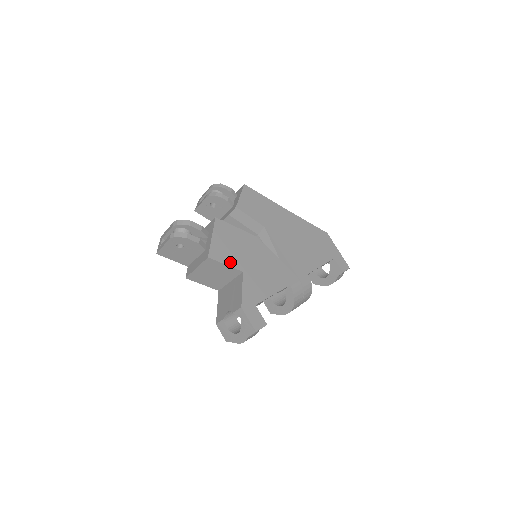
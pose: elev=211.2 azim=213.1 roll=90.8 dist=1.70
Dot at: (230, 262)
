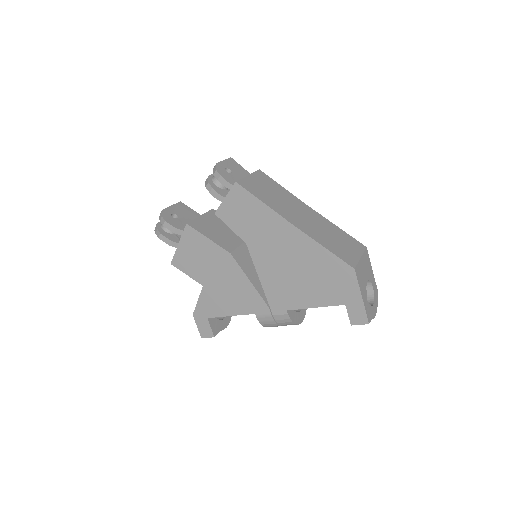
Dot at: (192, 273)
